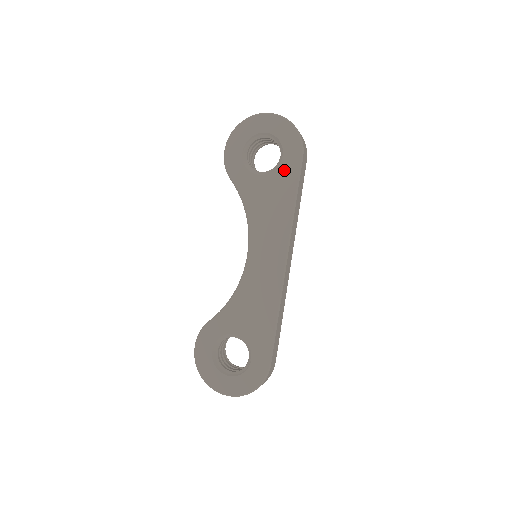
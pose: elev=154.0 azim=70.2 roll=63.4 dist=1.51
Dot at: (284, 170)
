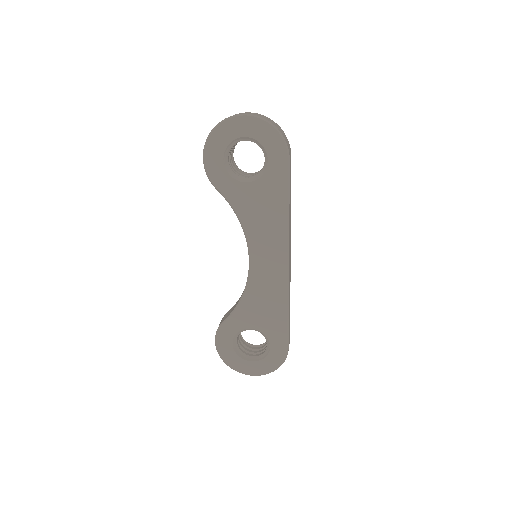
Dot at: (272, 175)
